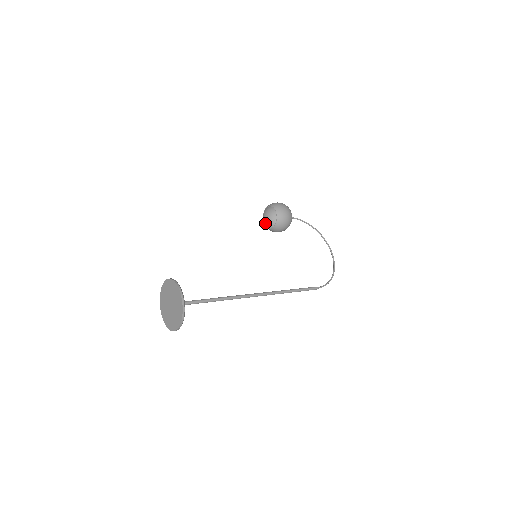
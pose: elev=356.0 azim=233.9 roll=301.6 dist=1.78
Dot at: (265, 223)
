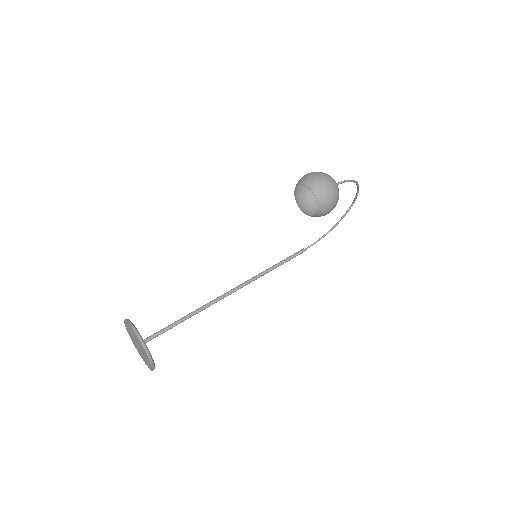
Dot at: occluded
